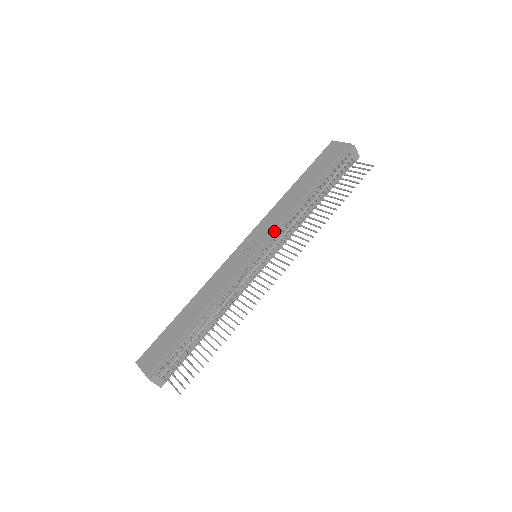
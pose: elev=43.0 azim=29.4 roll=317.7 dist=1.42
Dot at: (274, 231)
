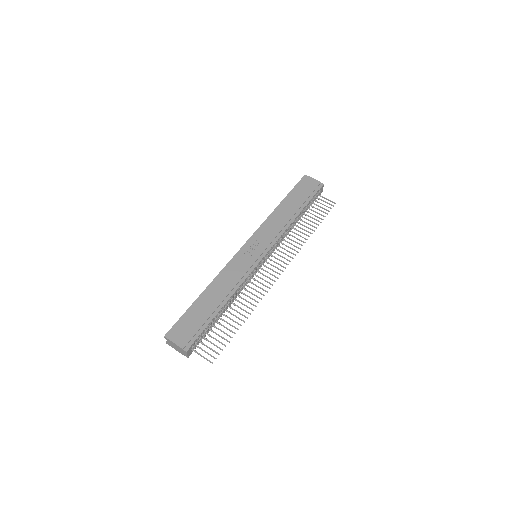
Dot at: (273, 239)
